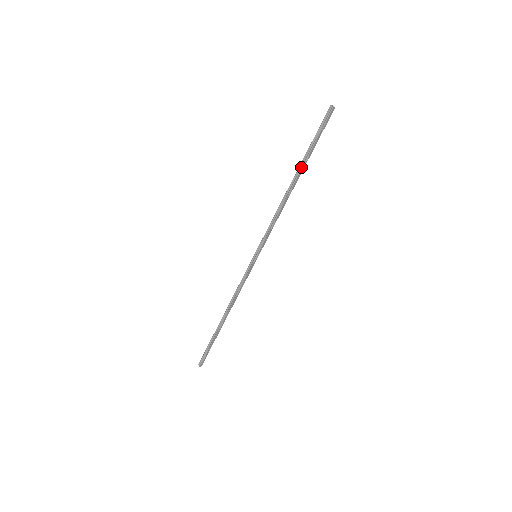
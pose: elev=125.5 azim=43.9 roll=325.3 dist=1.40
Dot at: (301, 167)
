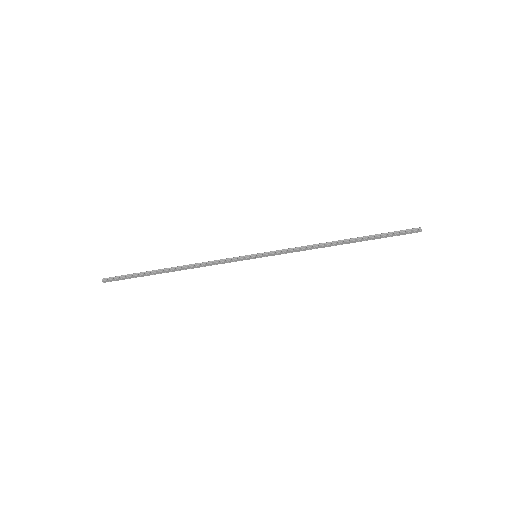
Dot at: (360, 238)
